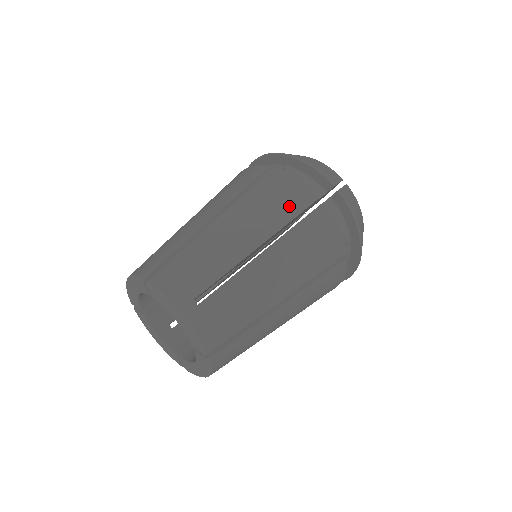
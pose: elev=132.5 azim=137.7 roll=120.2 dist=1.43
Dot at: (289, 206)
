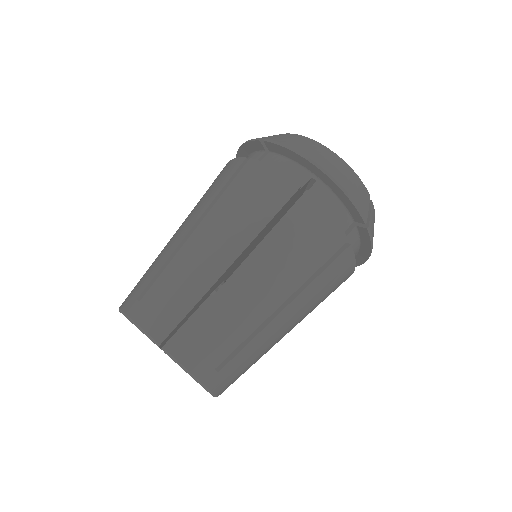
Dot at: (318, 254)
